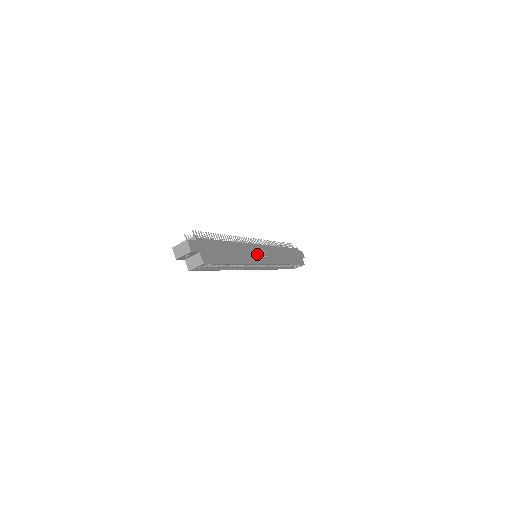
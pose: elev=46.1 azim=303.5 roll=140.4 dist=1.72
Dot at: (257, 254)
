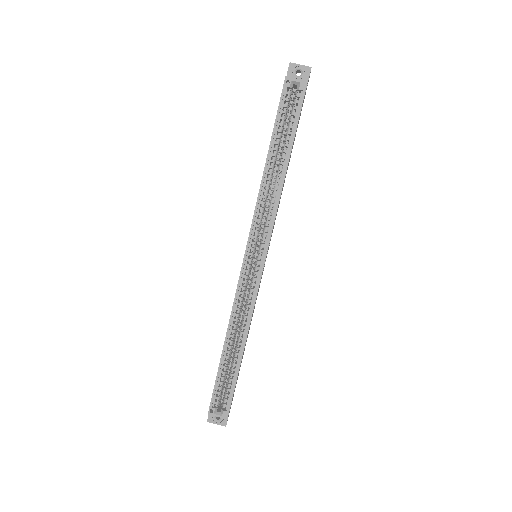
Dot at: occluded
